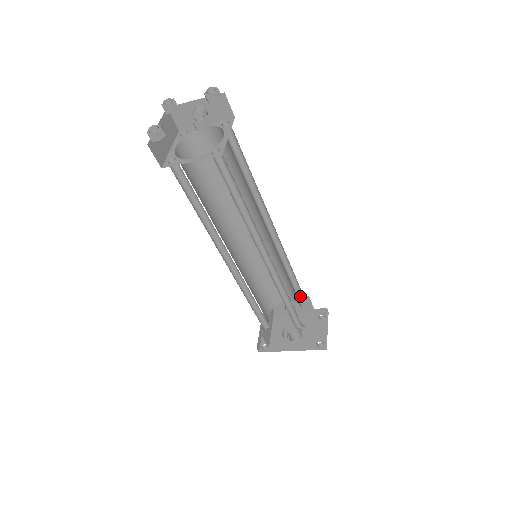
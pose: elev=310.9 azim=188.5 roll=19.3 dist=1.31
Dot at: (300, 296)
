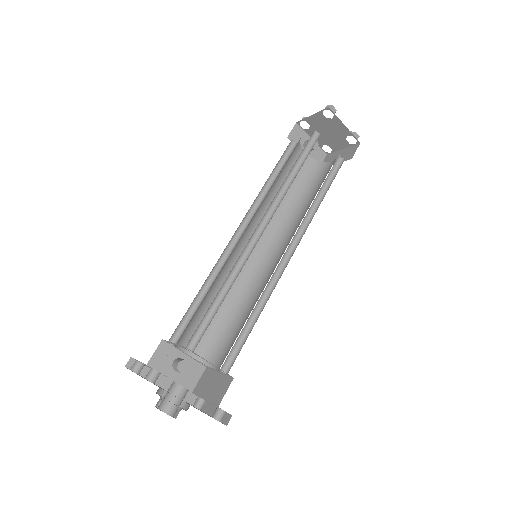
Dot at: occluded
